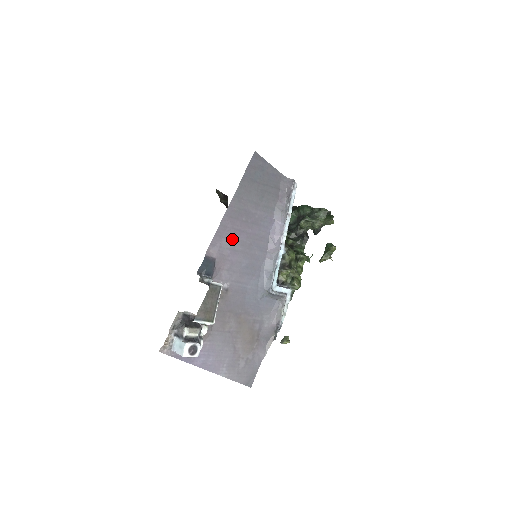
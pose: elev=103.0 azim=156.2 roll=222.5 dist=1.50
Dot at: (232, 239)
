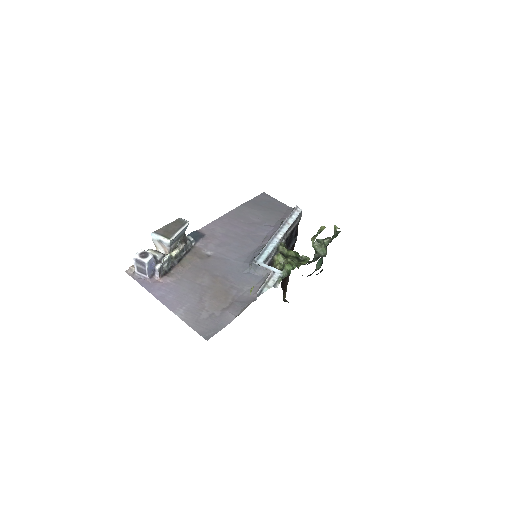
Dot at: (226, 229)
